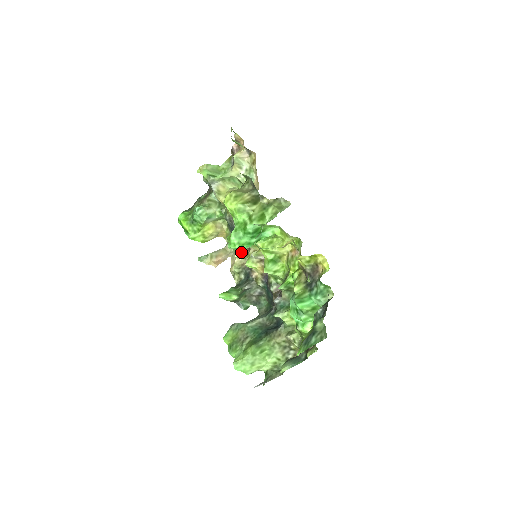
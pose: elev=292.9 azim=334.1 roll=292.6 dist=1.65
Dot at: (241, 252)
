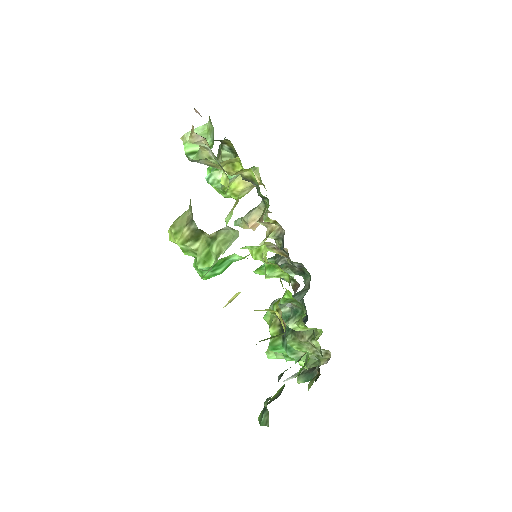
Dot at: (268, 220)
